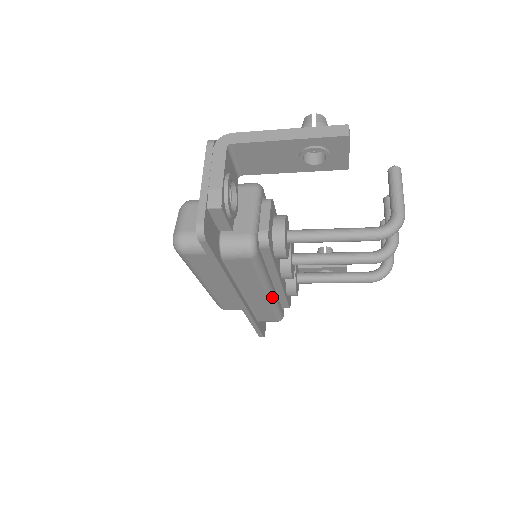
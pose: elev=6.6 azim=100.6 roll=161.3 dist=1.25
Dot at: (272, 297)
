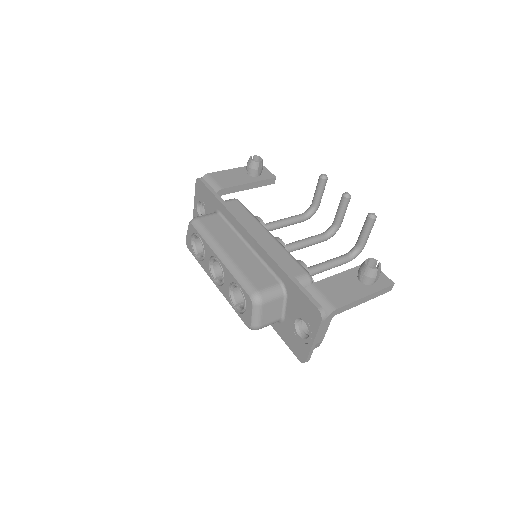
Dot at: occluded
